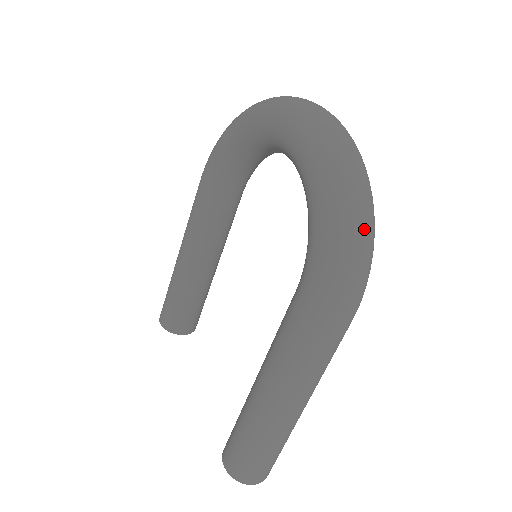
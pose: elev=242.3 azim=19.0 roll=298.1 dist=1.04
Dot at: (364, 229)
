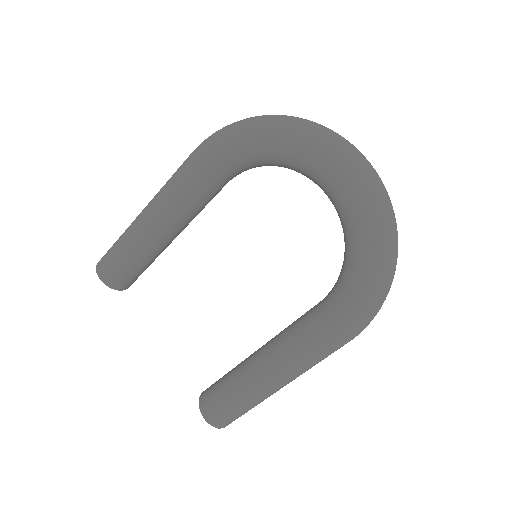
Dot at: (391, 284)
